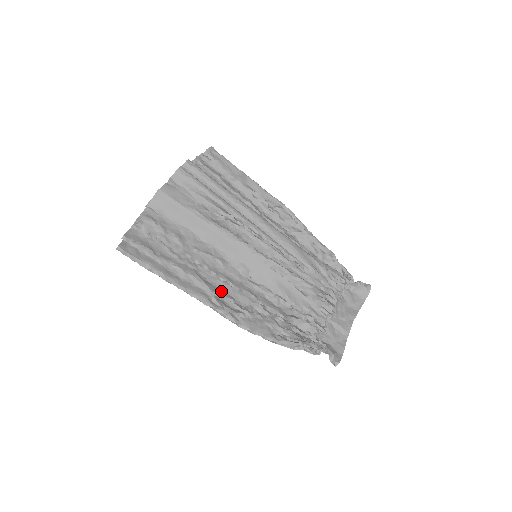
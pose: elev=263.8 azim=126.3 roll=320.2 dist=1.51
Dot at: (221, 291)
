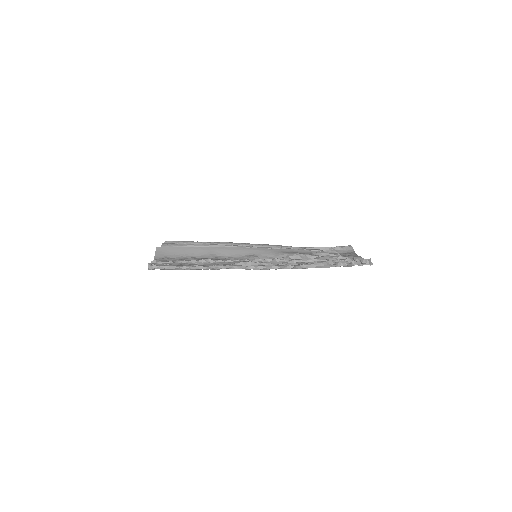
Dot at: occluded
